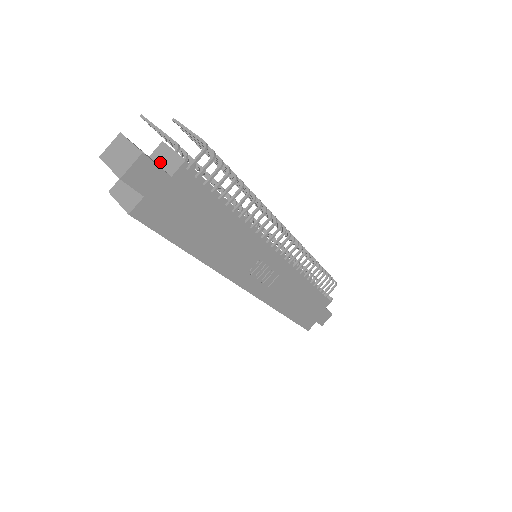
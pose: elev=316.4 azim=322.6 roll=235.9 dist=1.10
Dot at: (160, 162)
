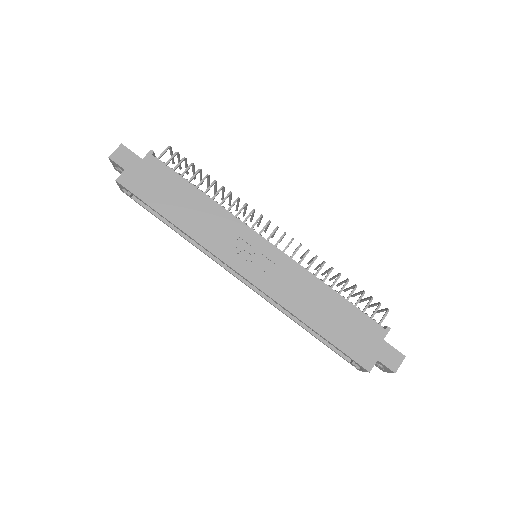
Dot at: occluded
